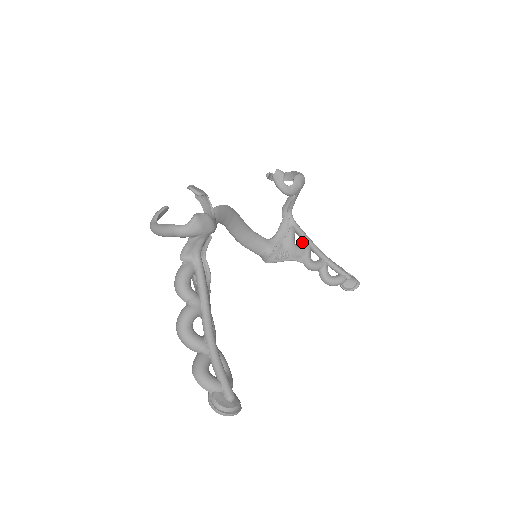
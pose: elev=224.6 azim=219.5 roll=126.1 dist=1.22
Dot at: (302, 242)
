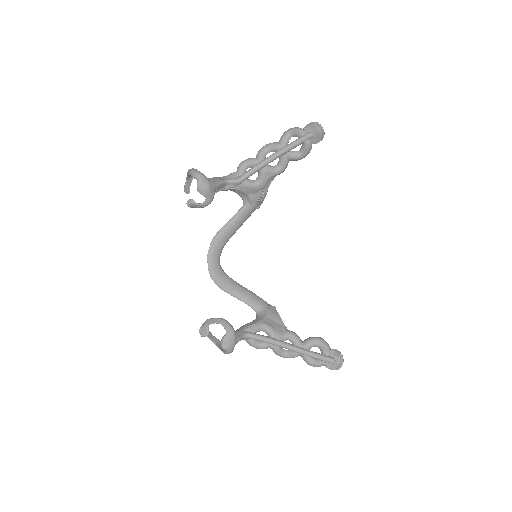
Dot at: occluded
